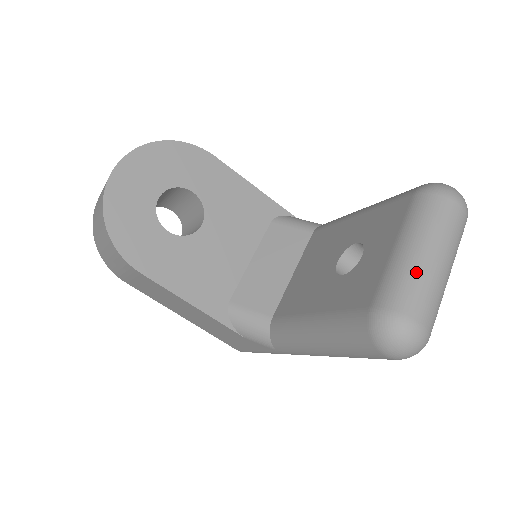
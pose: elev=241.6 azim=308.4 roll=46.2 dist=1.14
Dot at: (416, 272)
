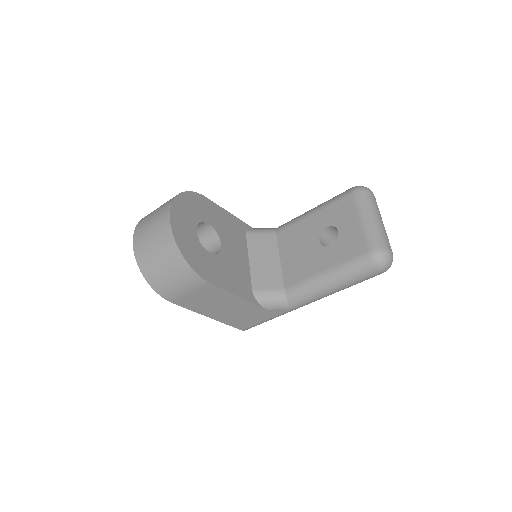
Dot at: (378, 228)
